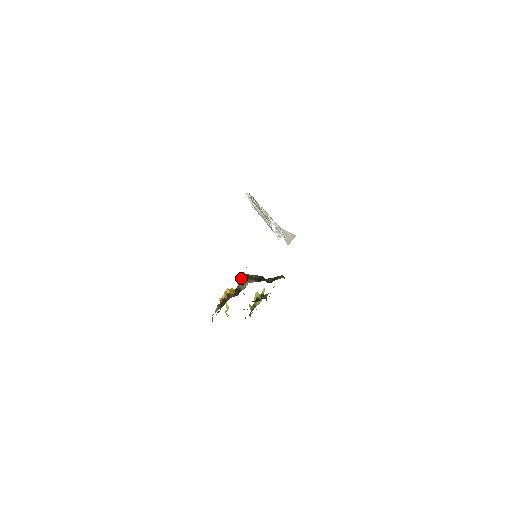
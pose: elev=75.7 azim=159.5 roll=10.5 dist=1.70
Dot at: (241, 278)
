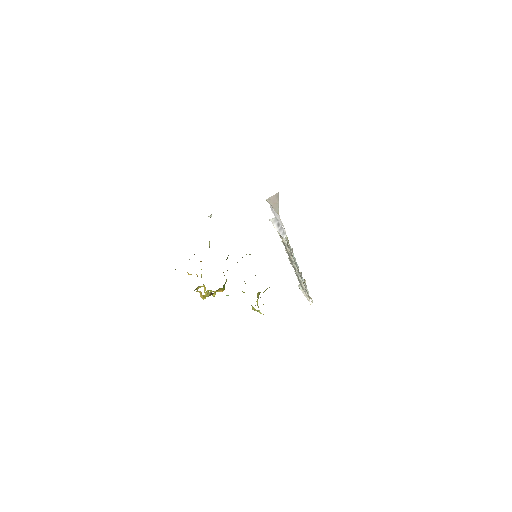
Dot at: occluded
